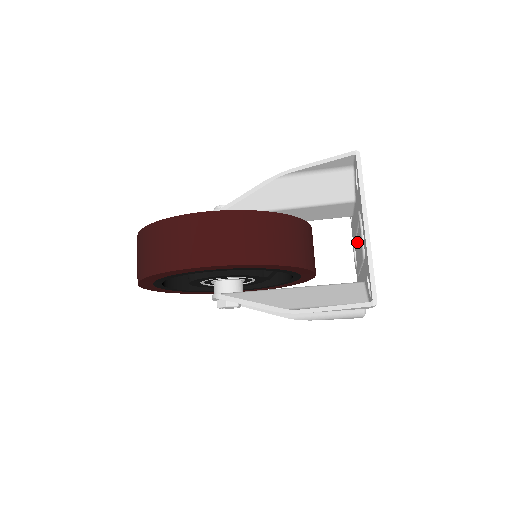
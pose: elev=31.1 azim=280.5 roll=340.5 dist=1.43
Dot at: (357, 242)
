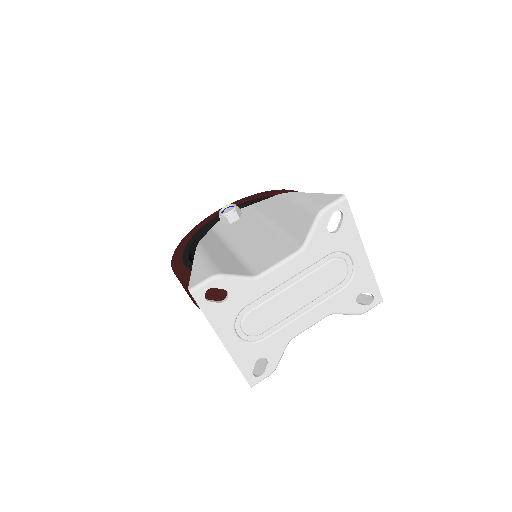
Dot at: (302, 284)
